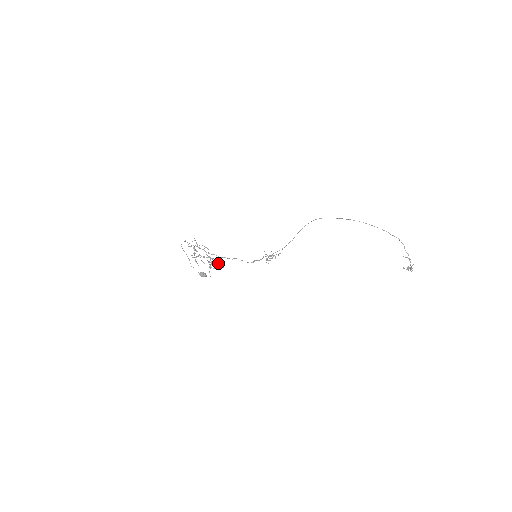
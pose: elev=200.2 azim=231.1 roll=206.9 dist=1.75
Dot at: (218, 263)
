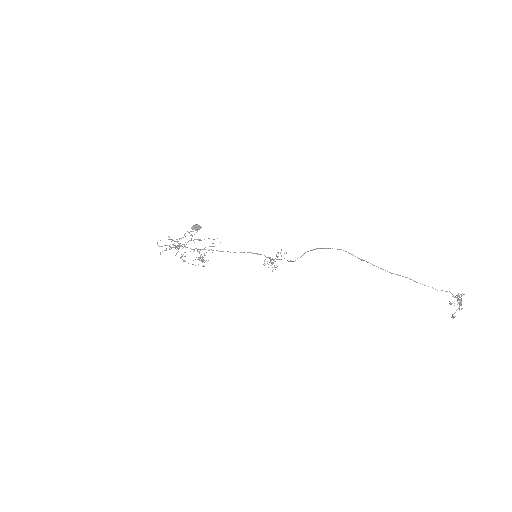
Dot at: occluded
